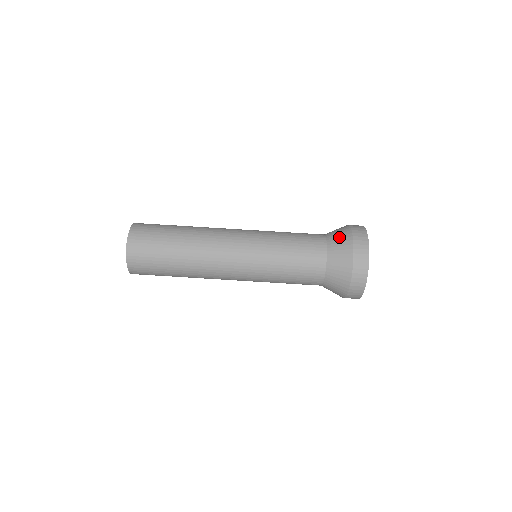
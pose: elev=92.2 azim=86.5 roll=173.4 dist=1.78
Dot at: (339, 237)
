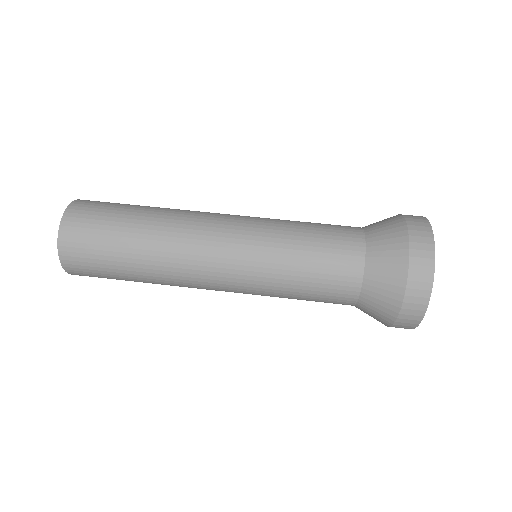
Dot at: (385, 227)
